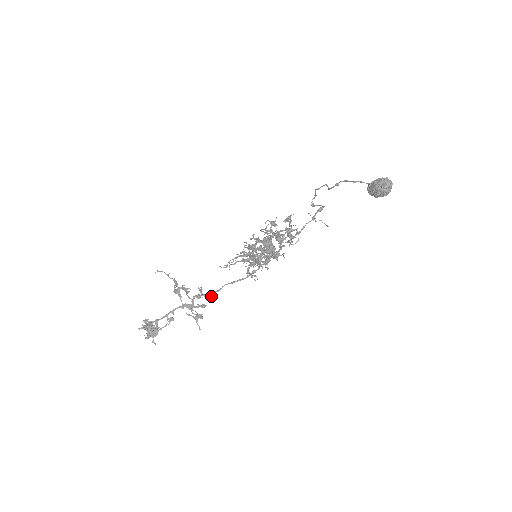
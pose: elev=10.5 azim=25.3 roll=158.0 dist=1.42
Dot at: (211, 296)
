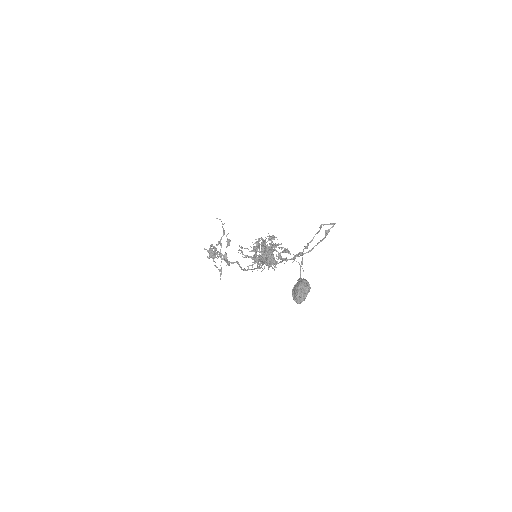
Dot at: (228, 263)
